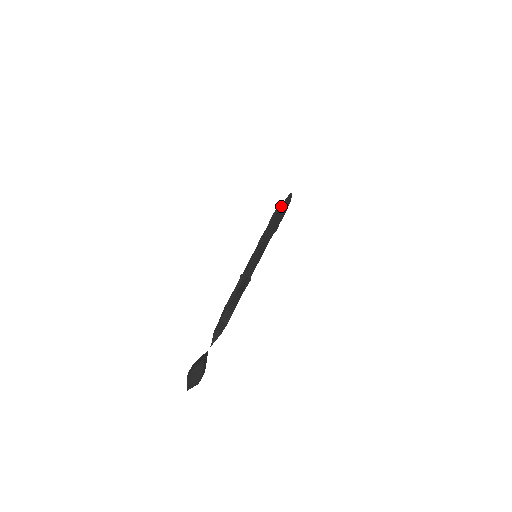
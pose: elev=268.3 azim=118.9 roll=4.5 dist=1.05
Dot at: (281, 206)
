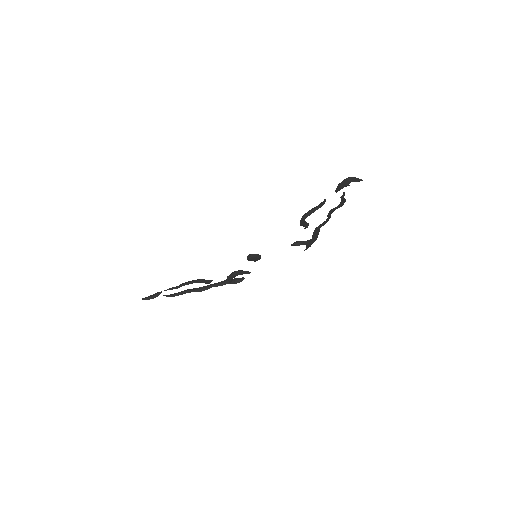
Dot at: occluded
